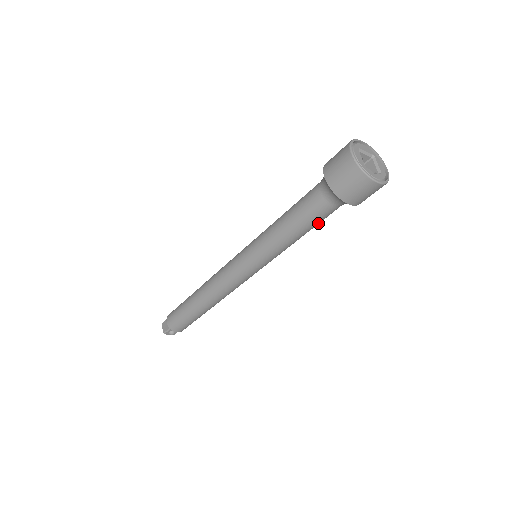
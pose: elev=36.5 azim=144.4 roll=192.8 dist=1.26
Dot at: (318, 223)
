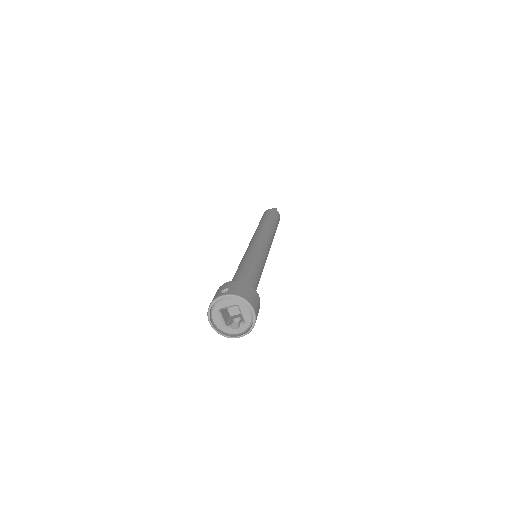
Dot at: occluded
